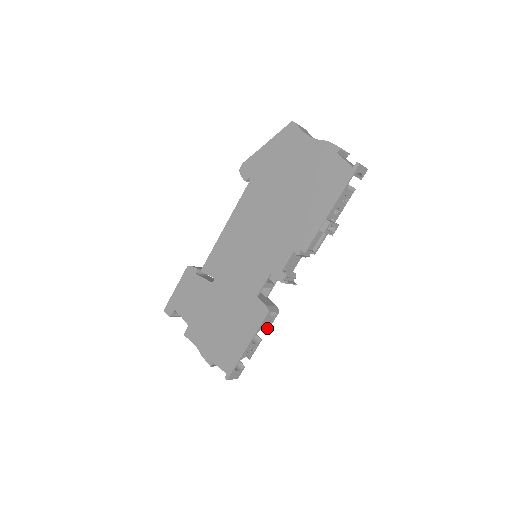
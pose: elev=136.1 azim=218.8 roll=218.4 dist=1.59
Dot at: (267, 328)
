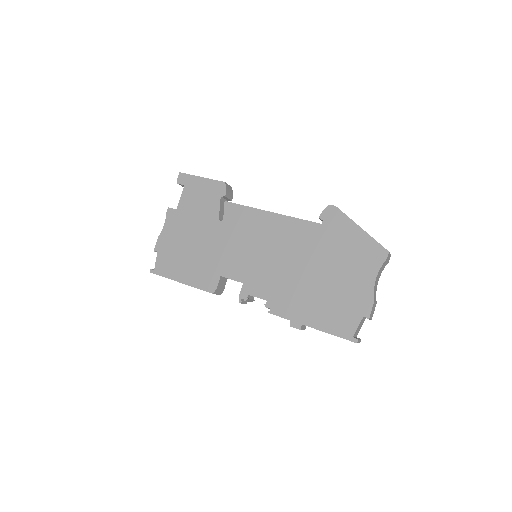
Dot at: occluded
